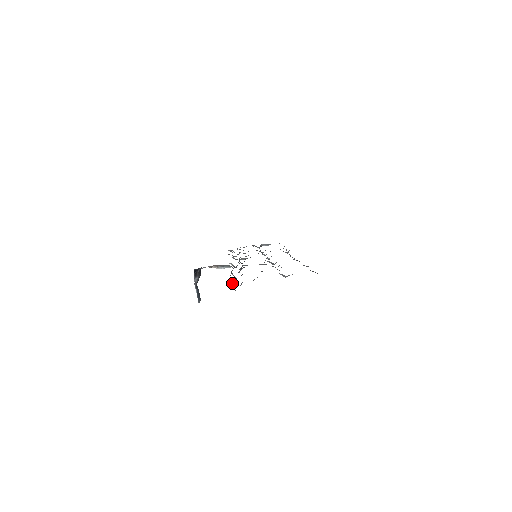
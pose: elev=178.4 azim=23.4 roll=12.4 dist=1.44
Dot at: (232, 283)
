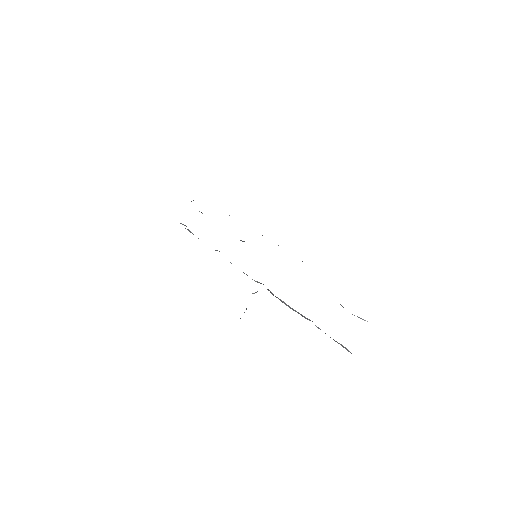
Dot at: (341, 345)
